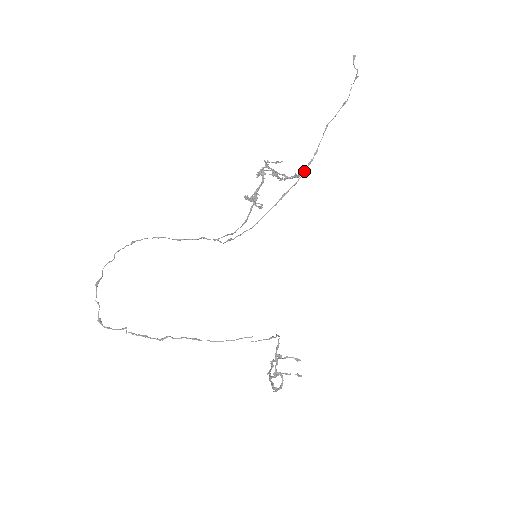
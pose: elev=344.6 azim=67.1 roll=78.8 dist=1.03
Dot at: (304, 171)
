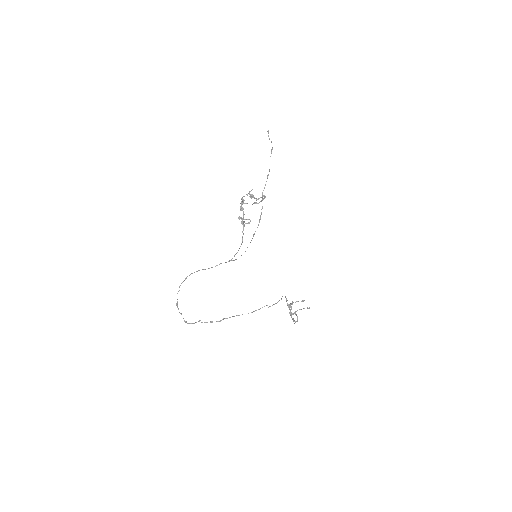
Dot at: (260, 219)
